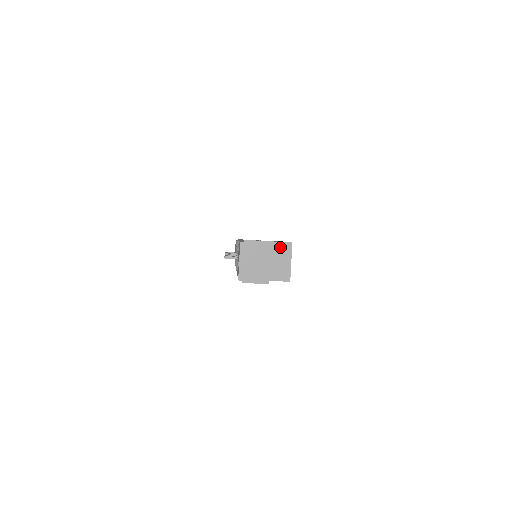
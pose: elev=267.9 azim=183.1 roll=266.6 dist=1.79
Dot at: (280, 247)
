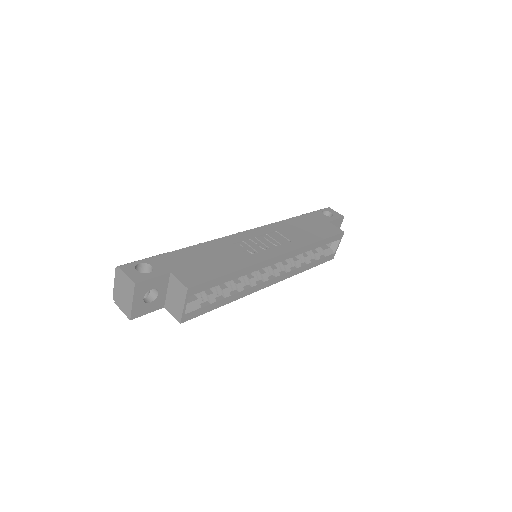
Dot at: (178, 285)
